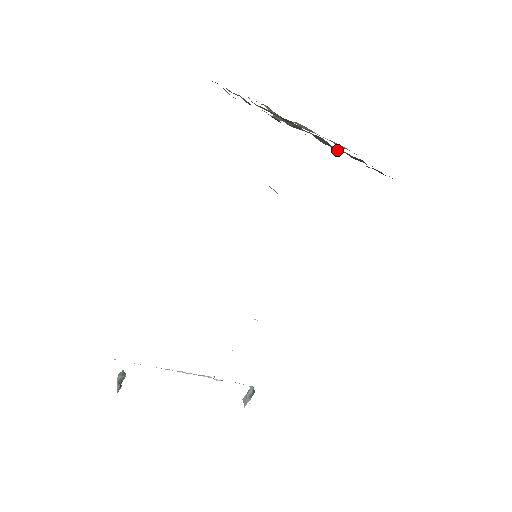
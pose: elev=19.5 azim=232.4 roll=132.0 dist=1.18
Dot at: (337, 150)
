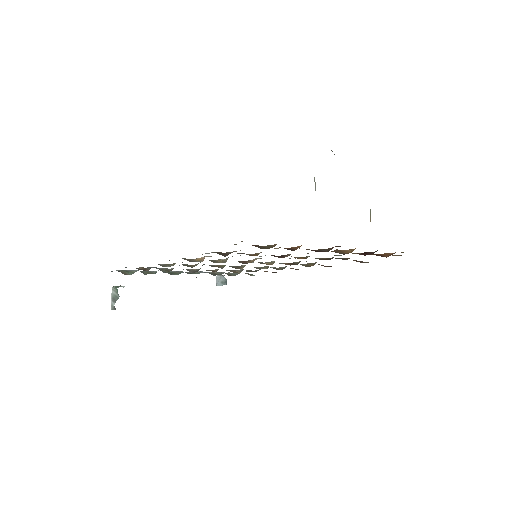
Dot at: occluded
